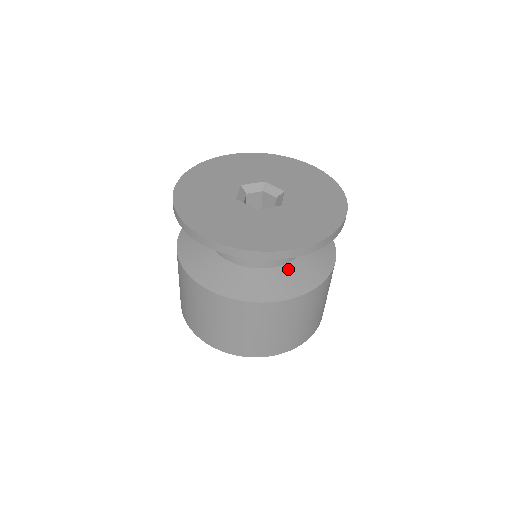
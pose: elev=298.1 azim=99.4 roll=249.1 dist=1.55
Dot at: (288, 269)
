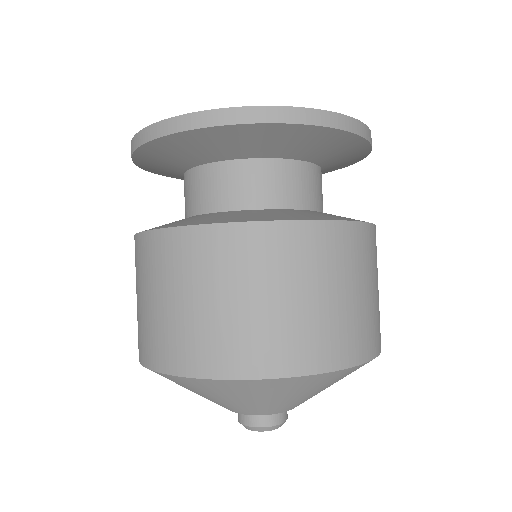
Dot at: occluded
